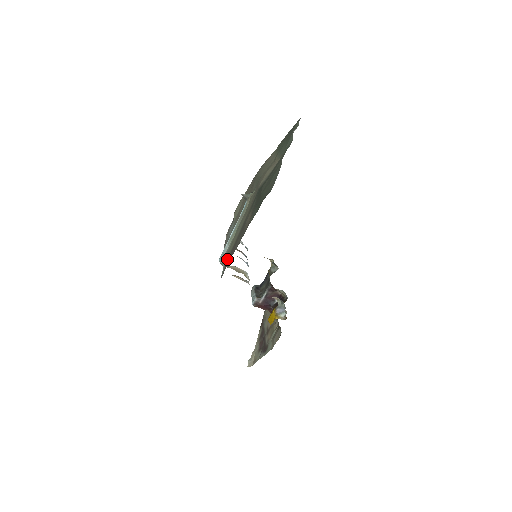
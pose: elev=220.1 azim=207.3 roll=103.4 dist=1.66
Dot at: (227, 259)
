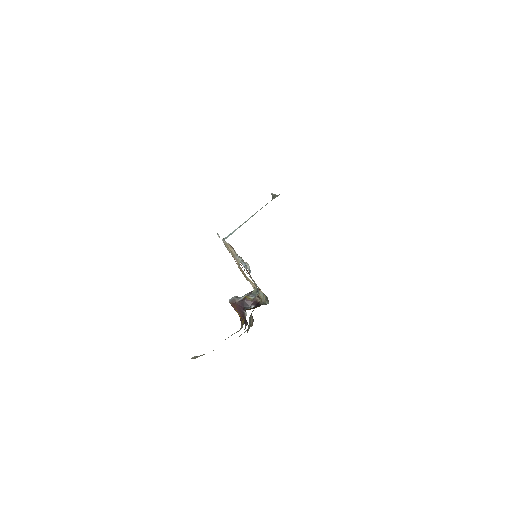
Dot at: occluded
